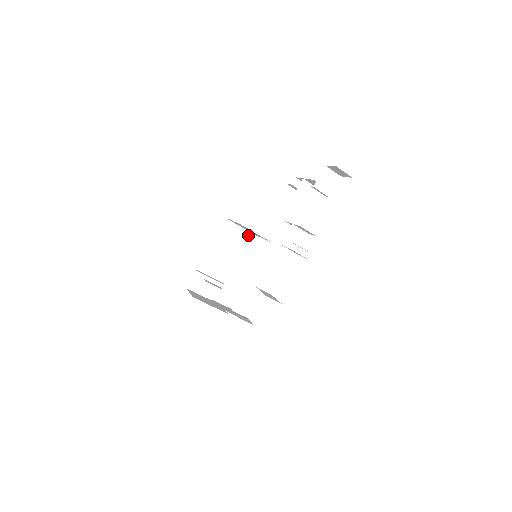
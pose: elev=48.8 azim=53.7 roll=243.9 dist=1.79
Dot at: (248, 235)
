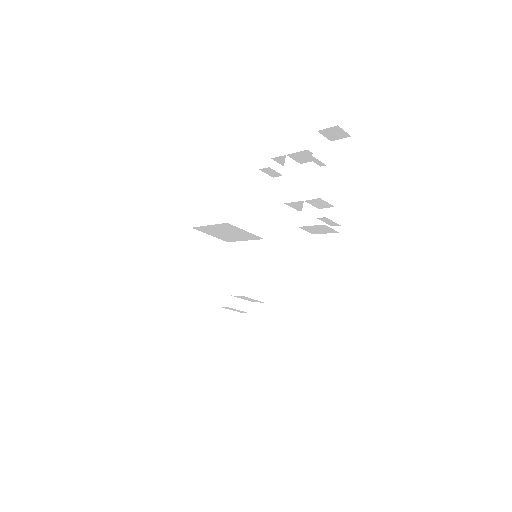
Dot at: (219, 243)
